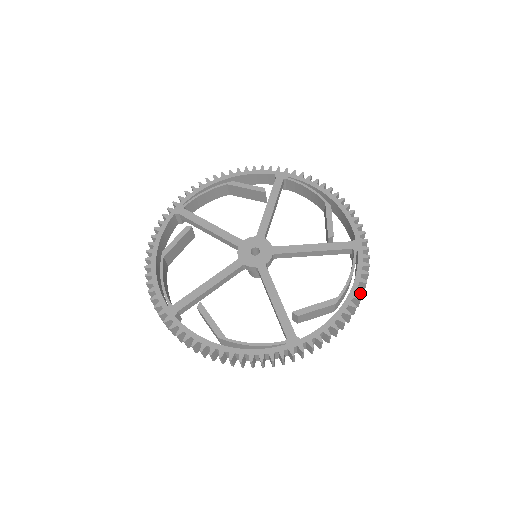
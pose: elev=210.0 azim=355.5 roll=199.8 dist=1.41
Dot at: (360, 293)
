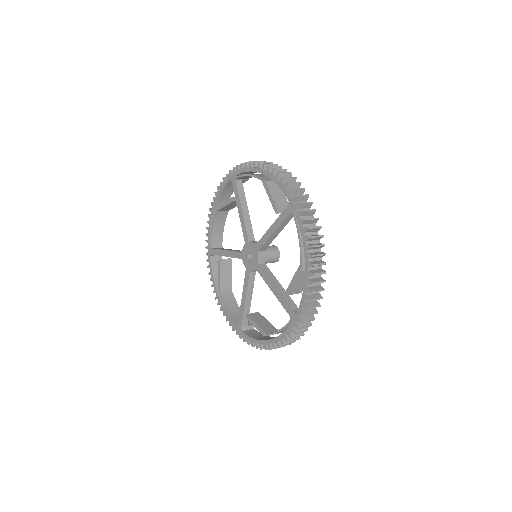
Dot at: (314, 248)
